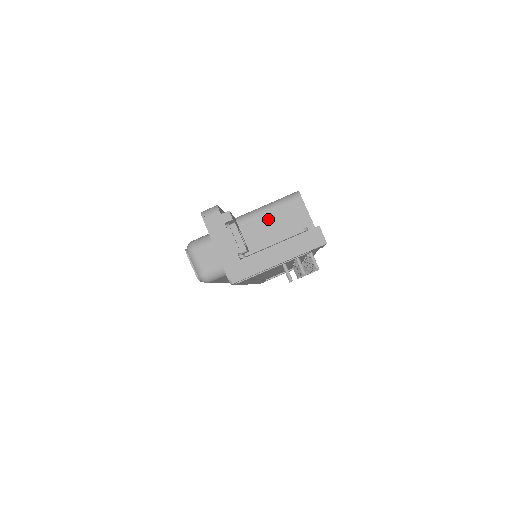
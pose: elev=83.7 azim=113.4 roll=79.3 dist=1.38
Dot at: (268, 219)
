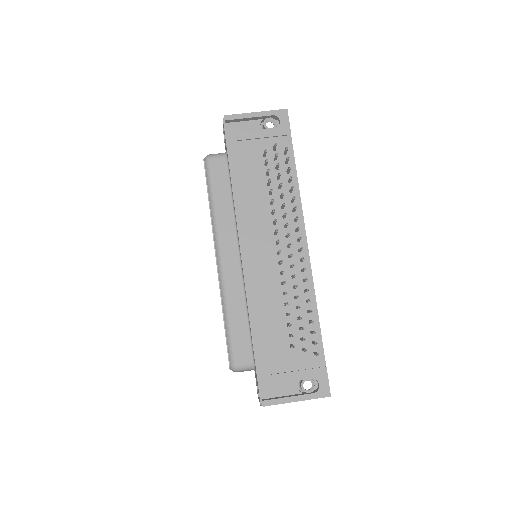
Dot at: occluded
